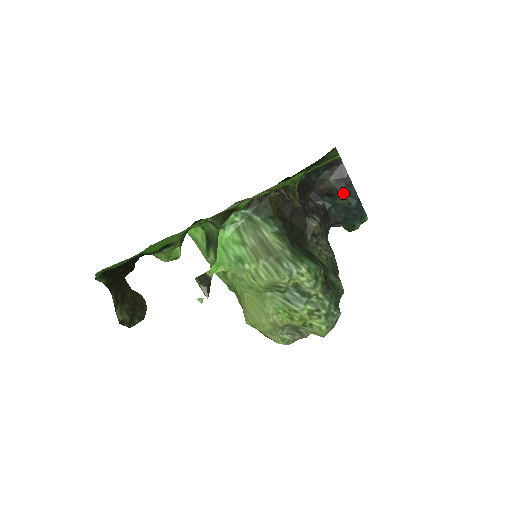
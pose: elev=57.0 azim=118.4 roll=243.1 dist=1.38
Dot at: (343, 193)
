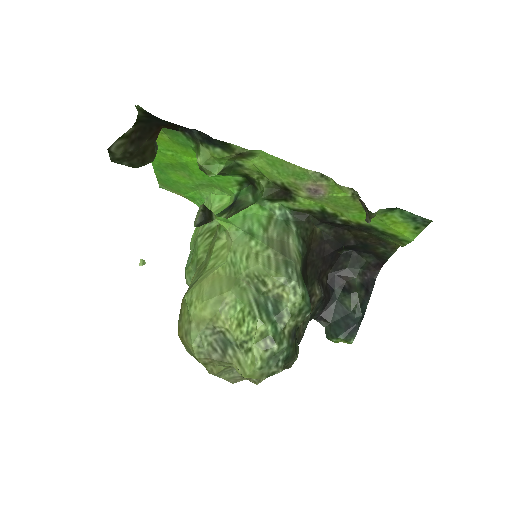
Dot at: (358, 297)
